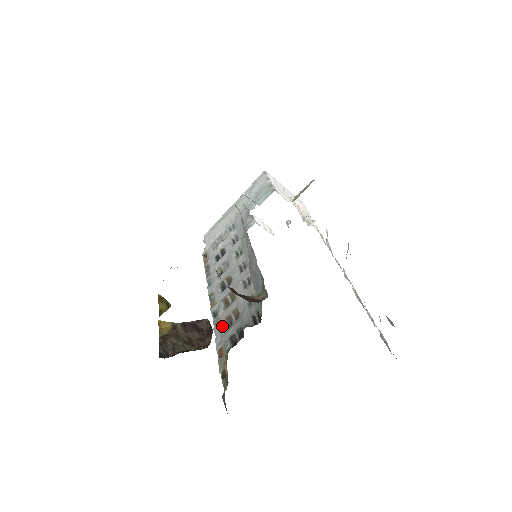
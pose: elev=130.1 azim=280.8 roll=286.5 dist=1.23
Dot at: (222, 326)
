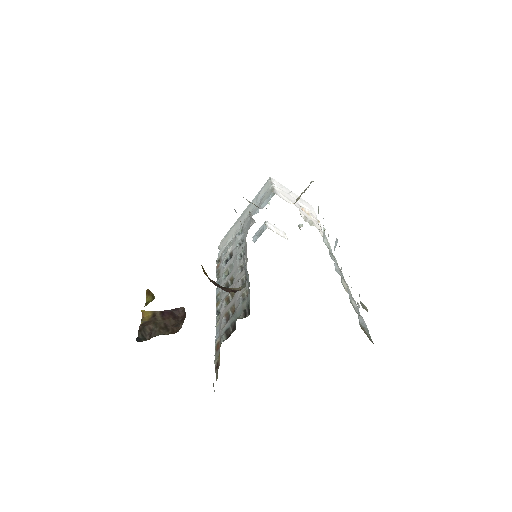
Dot at: (221, 322)
